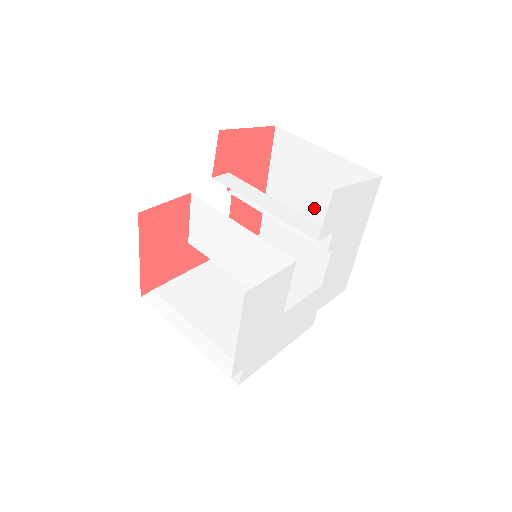
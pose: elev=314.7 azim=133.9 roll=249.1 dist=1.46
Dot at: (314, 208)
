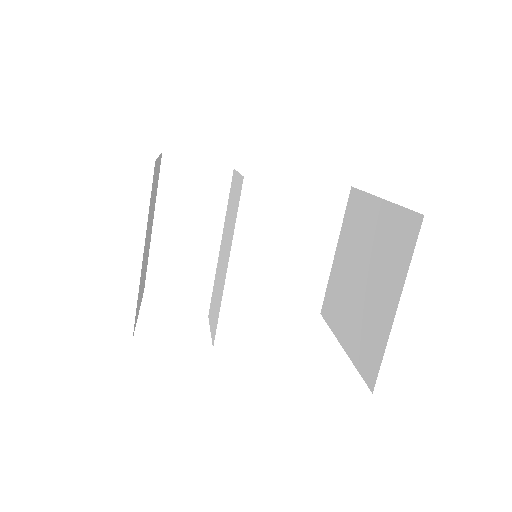
Dot at: (361, 281)
